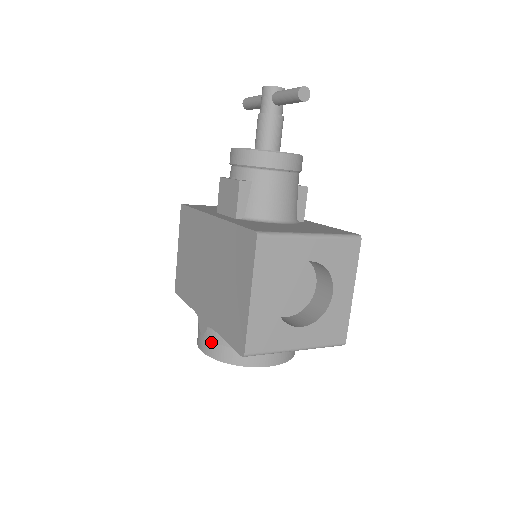
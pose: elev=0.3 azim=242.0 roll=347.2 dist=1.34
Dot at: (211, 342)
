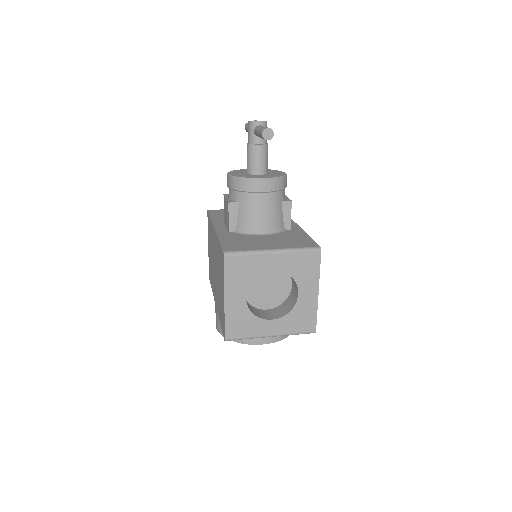
Dot at: occluded
